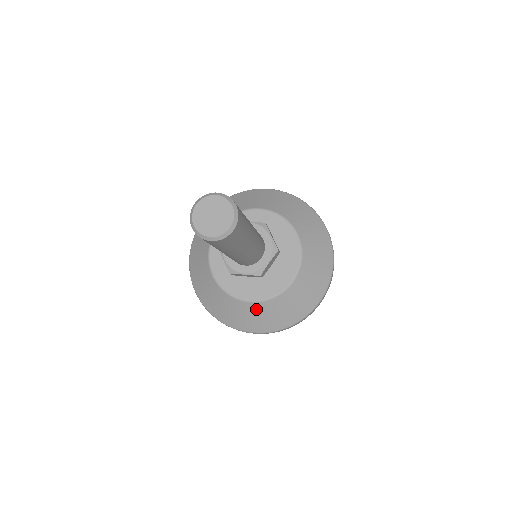
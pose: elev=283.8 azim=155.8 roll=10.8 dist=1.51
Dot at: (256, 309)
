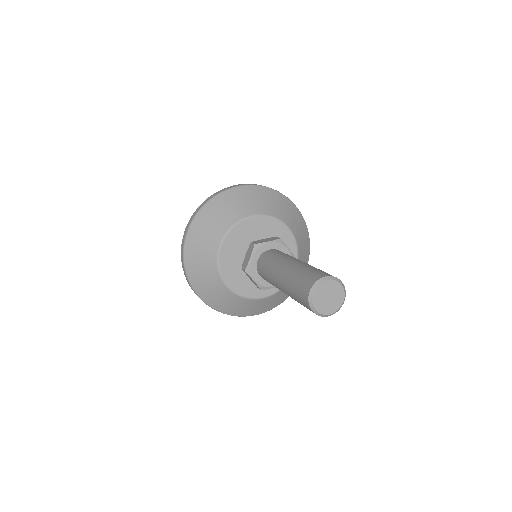
Dot at: (224, 292)
